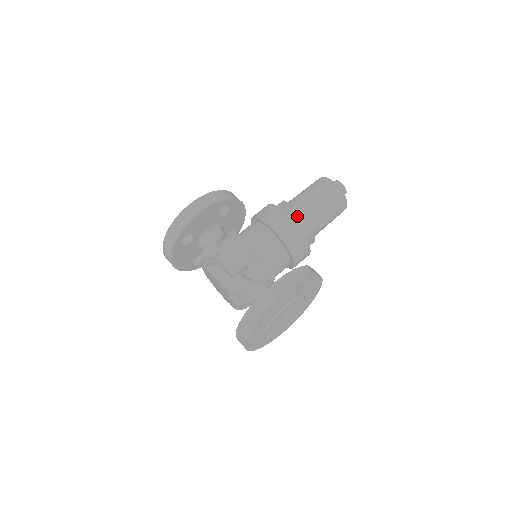
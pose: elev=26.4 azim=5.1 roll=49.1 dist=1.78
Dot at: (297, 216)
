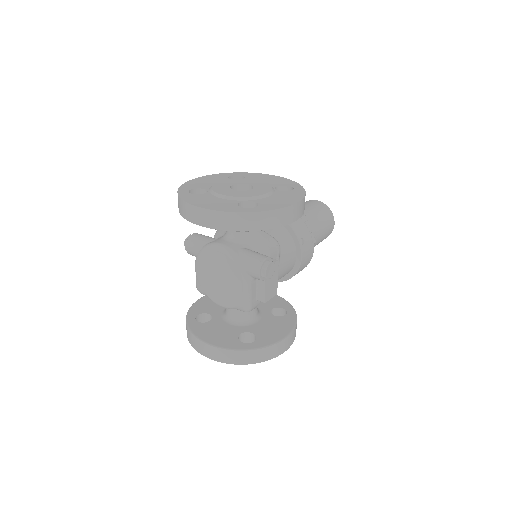
Dot at: occluded
